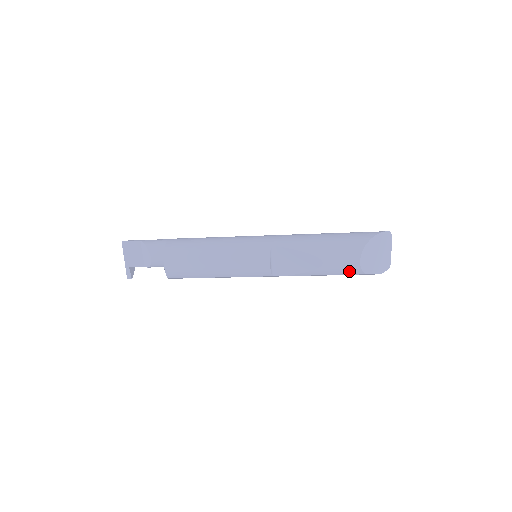
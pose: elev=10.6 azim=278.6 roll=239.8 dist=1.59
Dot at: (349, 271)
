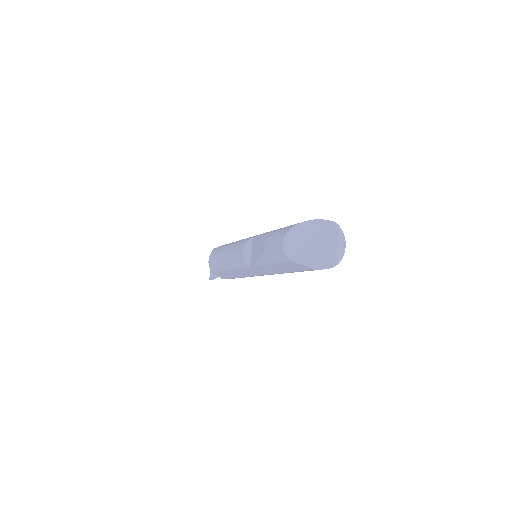
Dot at: (279, 256)
